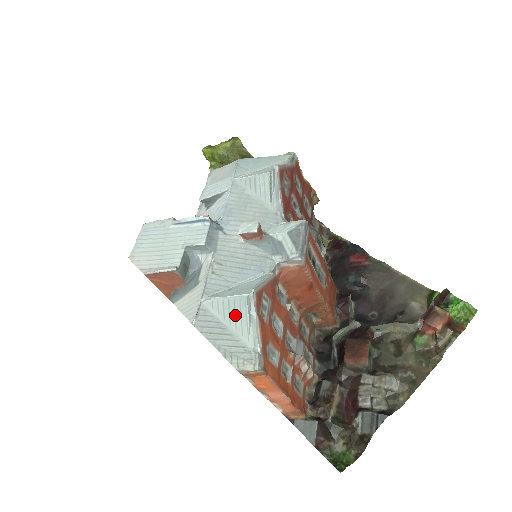
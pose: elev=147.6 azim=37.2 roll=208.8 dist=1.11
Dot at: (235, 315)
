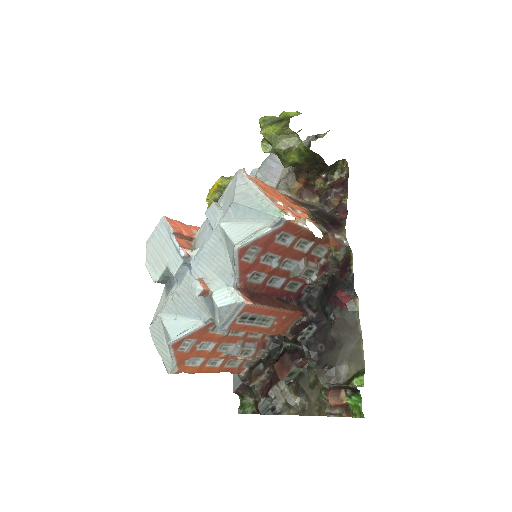
Dot at: (167, 340)
